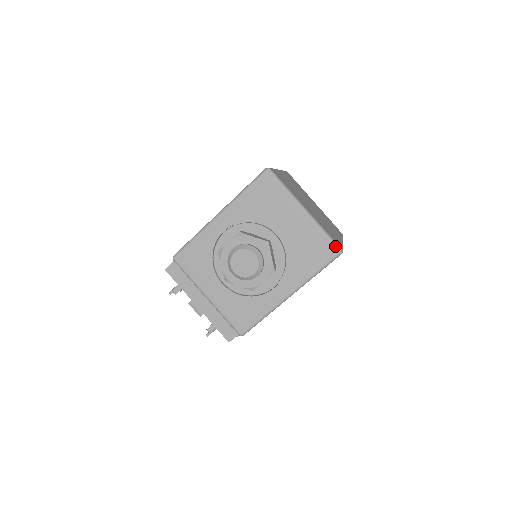
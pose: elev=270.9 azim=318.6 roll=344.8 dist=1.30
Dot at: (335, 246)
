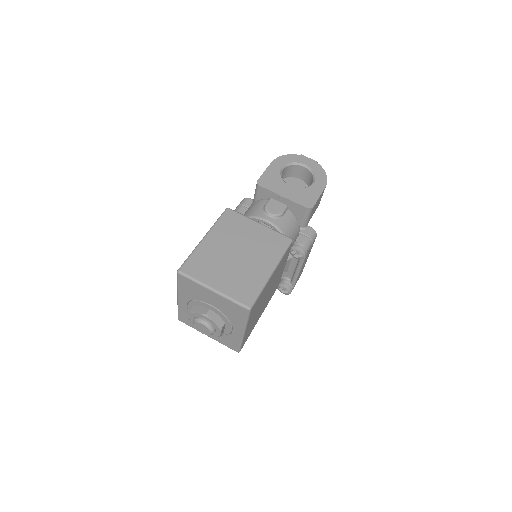
Dot at: (243, 307)
